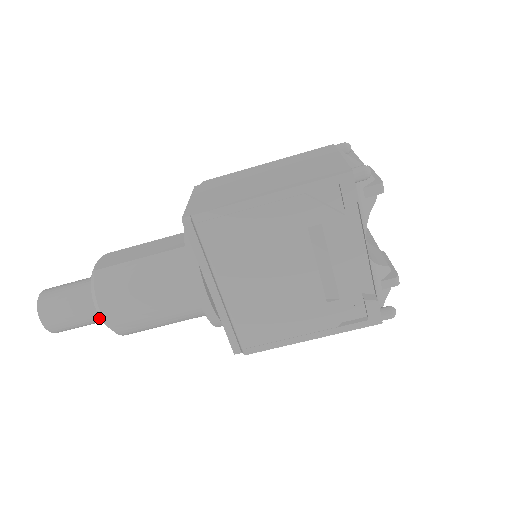
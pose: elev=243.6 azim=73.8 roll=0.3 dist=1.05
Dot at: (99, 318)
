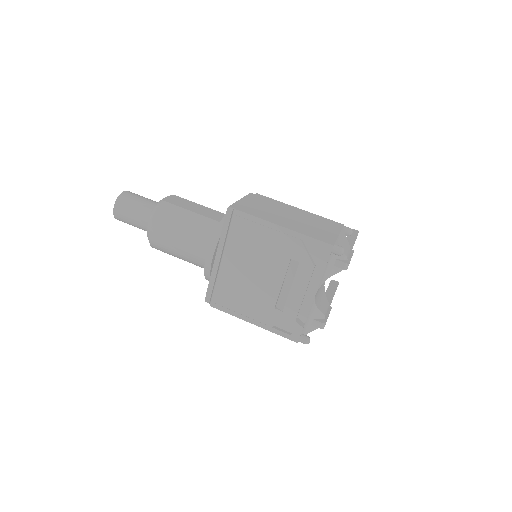
Dot at: (146, 228)
